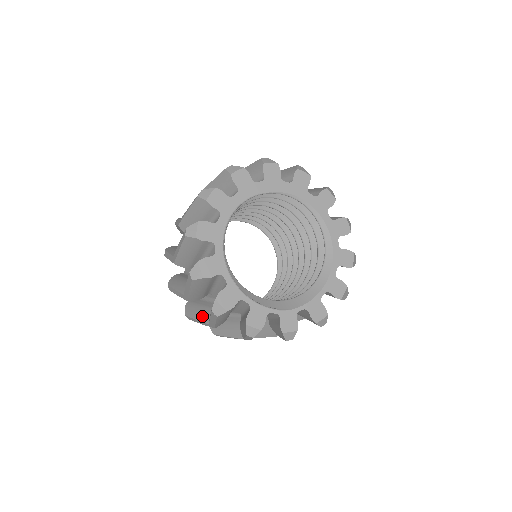
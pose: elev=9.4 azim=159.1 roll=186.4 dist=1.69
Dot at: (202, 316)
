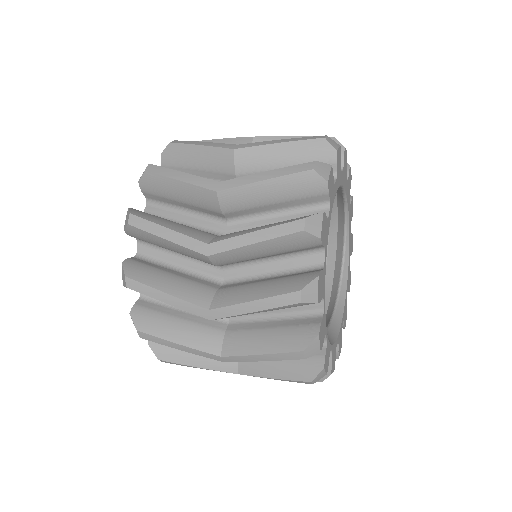
Dot at: (188, 292)
